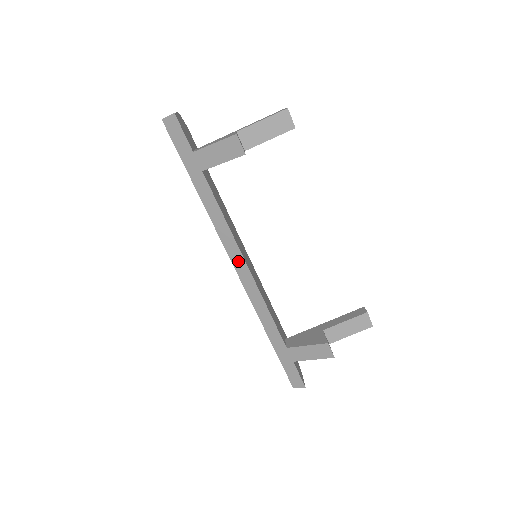
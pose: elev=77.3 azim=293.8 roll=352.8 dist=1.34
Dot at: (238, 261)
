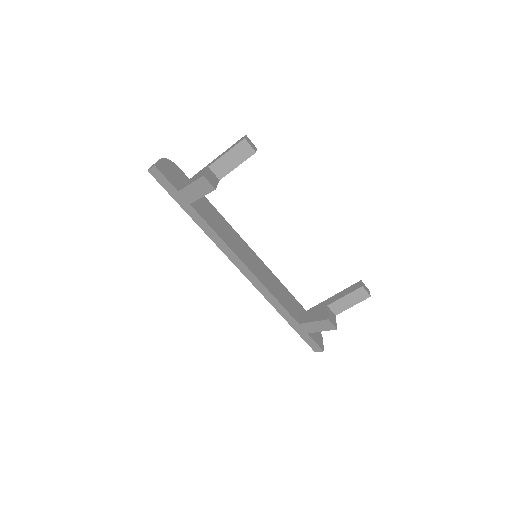
Dot at: (240, 265)
